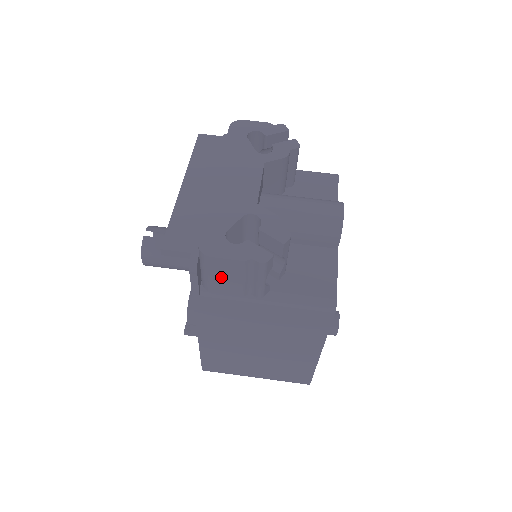
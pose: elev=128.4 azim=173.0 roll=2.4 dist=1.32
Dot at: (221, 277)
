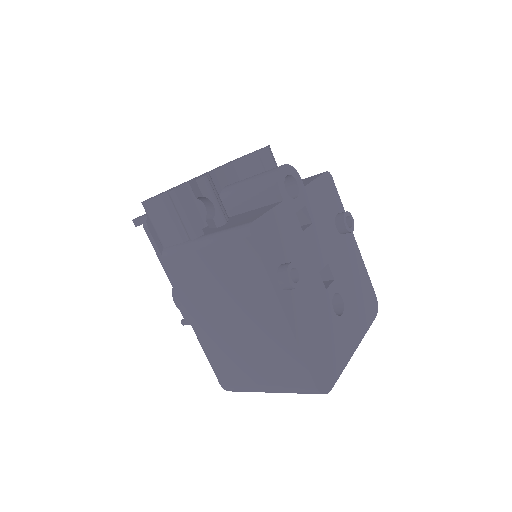
Dot at: (160, 224)
